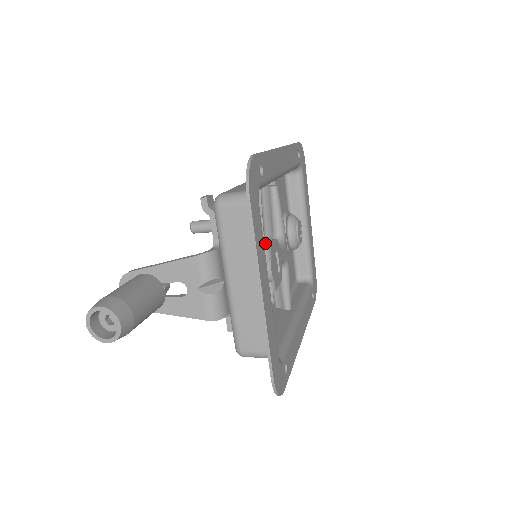
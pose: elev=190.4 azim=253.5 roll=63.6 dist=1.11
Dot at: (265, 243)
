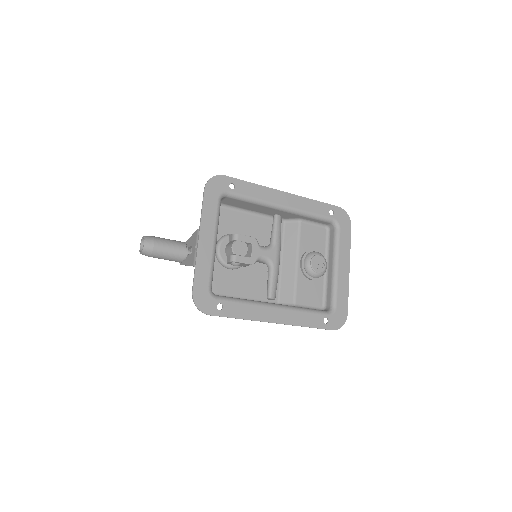
Dot at: (240, 234)
